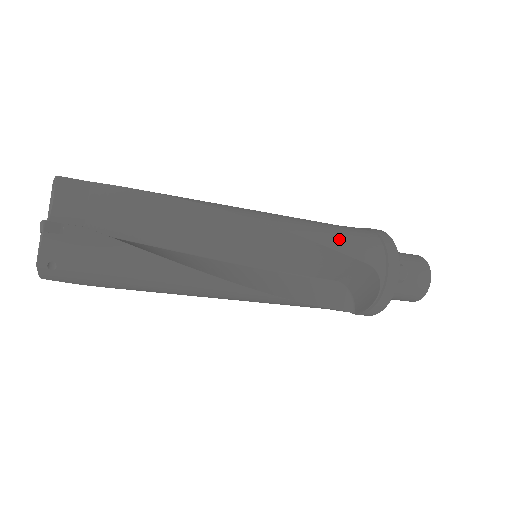
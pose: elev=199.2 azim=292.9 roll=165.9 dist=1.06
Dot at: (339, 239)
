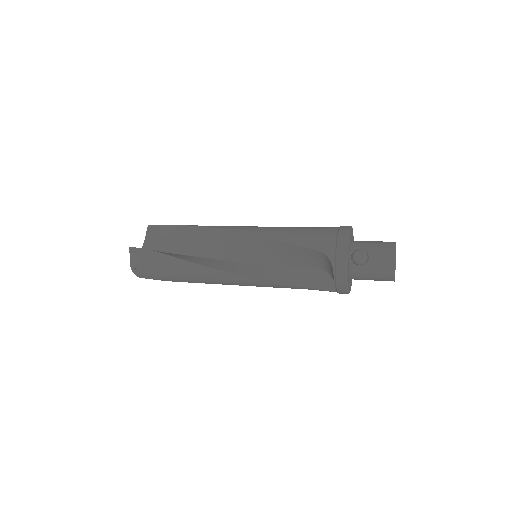
Dot at: (299, 236)
